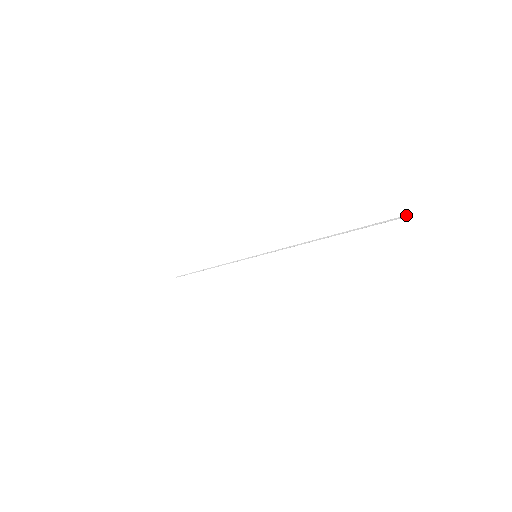
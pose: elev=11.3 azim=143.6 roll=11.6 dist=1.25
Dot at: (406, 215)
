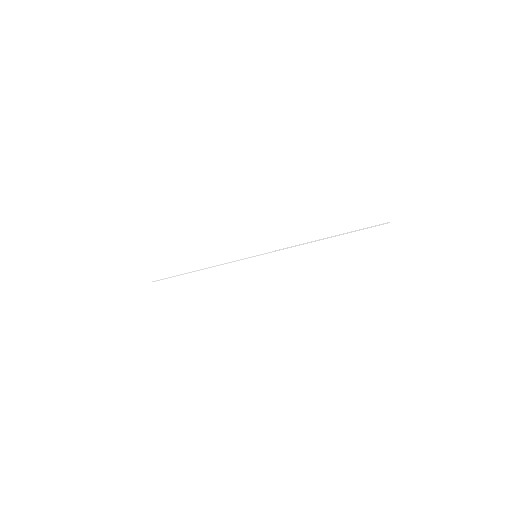
Dot at: (388, 222)
